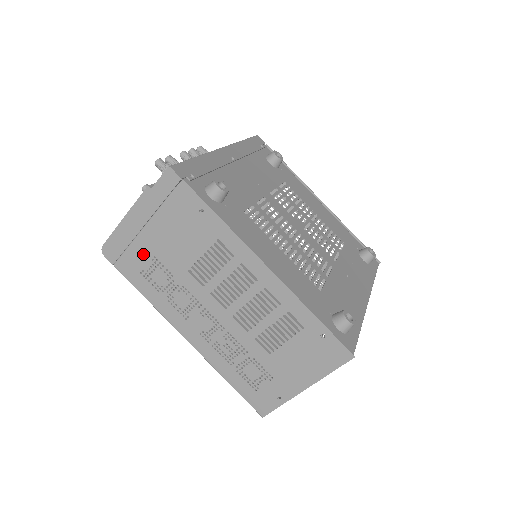
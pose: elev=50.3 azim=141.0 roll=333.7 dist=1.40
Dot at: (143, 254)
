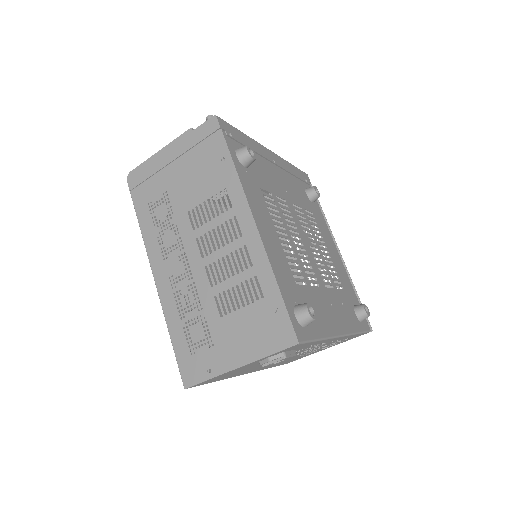
Dot at: (159, 187)
